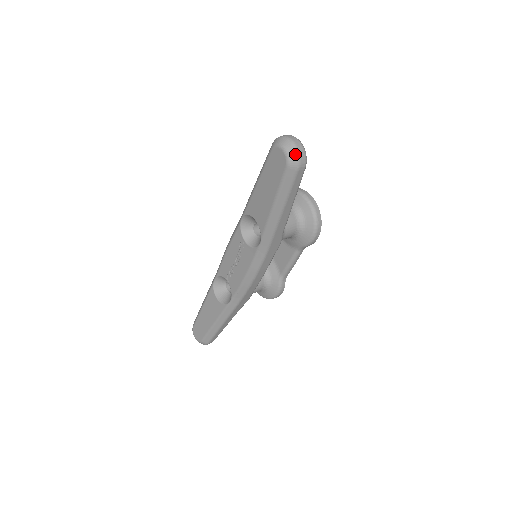
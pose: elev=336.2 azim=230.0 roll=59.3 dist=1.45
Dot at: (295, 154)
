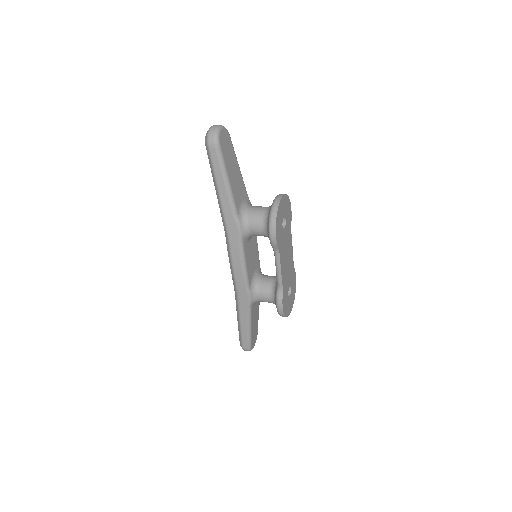
Dot at: (207, 134)
